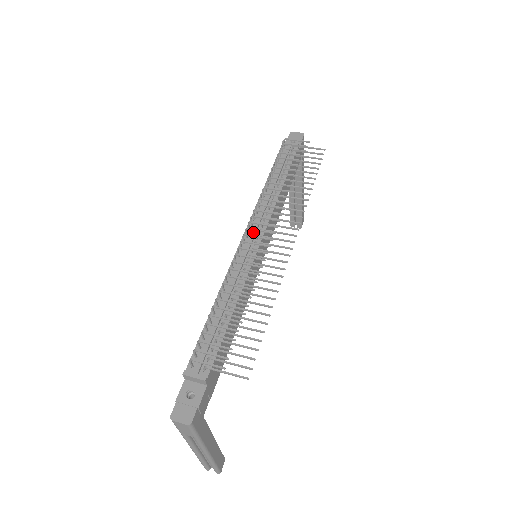
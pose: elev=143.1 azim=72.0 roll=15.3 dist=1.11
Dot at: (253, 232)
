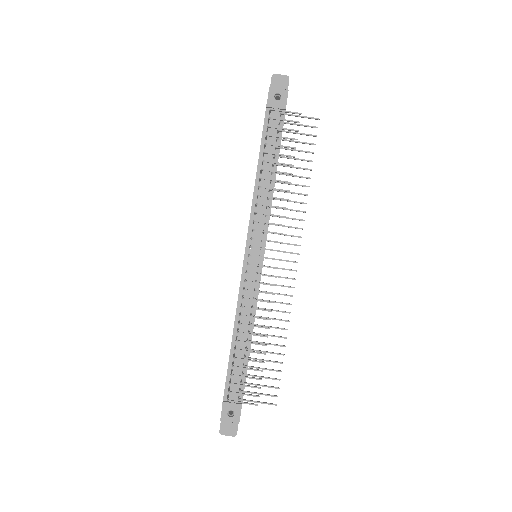
Dot at: (254, 250)
